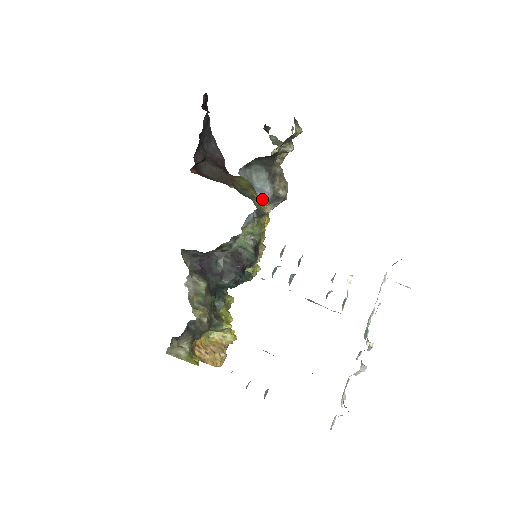
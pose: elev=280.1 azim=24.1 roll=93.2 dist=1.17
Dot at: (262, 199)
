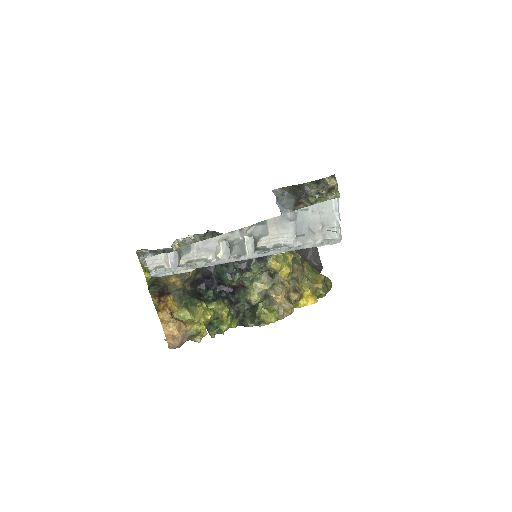
Dot at: (316, 277)
